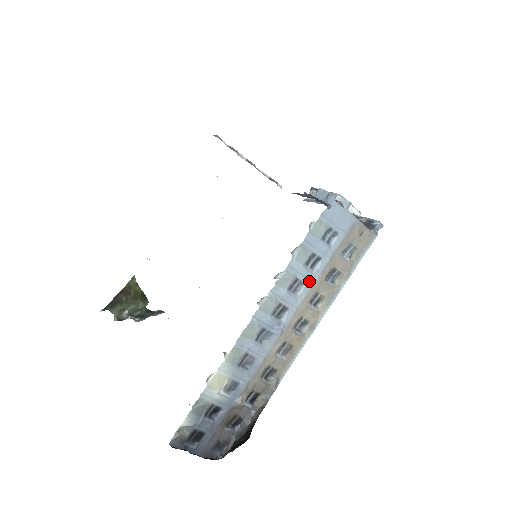
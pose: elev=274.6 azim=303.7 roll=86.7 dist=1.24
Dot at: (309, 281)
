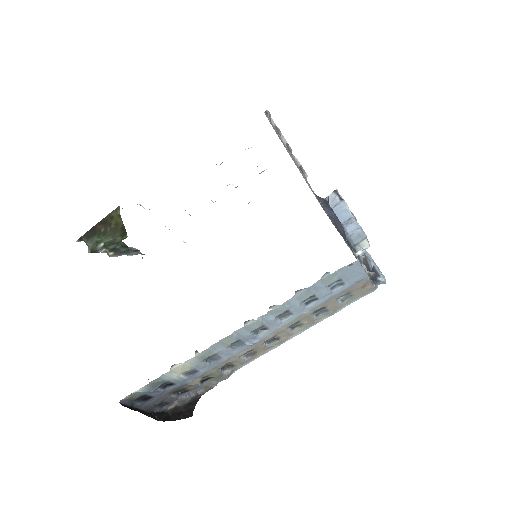
Dot at: (298, 313)
